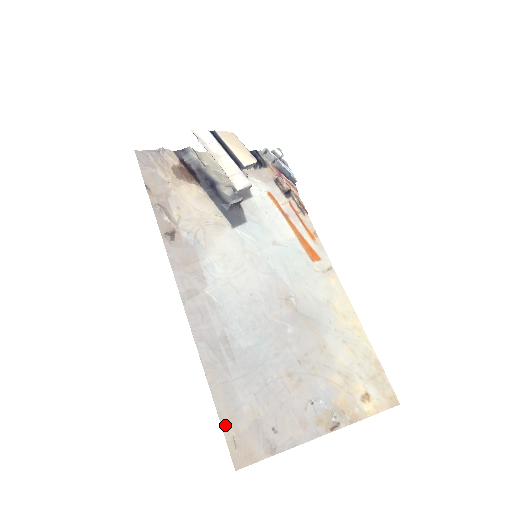
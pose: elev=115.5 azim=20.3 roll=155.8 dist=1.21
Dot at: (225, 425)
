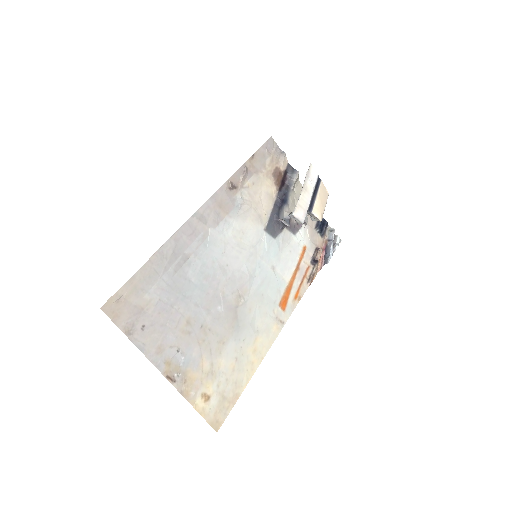
Dot at: (127, 285)
